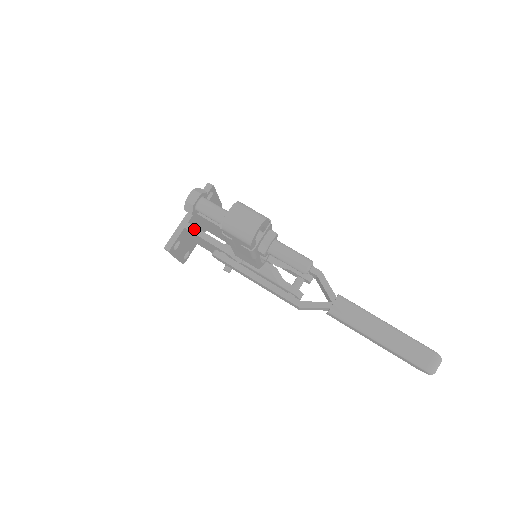
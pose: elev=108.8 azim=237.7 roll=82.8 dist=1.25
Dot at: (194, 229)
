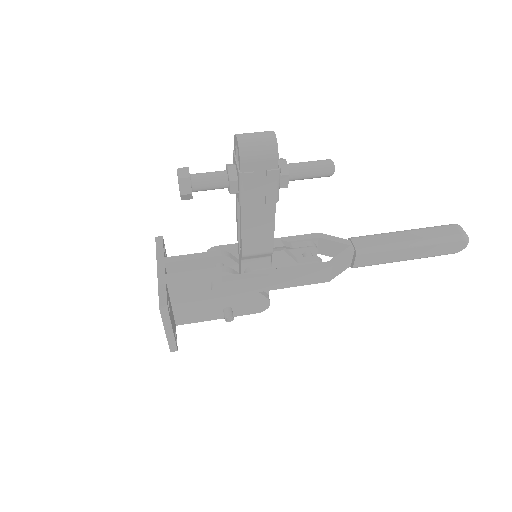
Dot at: (177, 275)
